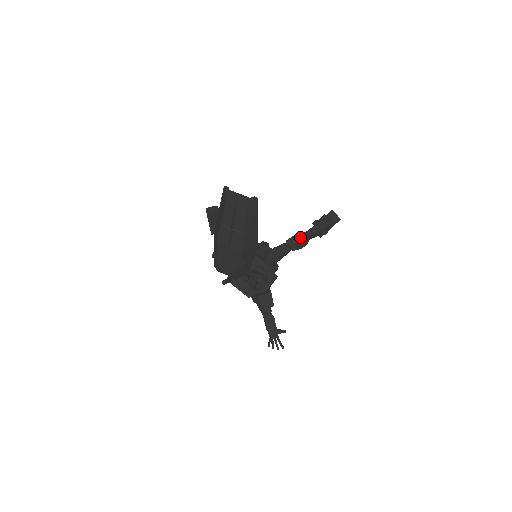
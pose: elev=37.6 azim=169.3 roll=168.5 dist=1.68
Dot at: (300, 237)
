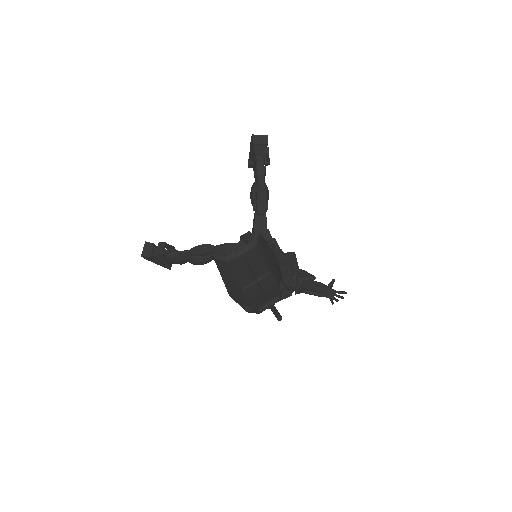
Dot at: (261, 193)
